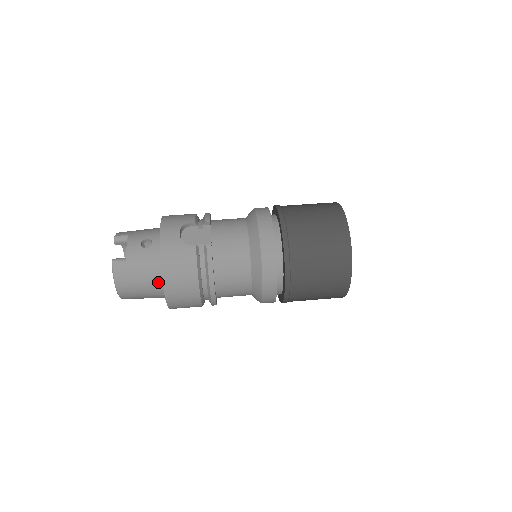
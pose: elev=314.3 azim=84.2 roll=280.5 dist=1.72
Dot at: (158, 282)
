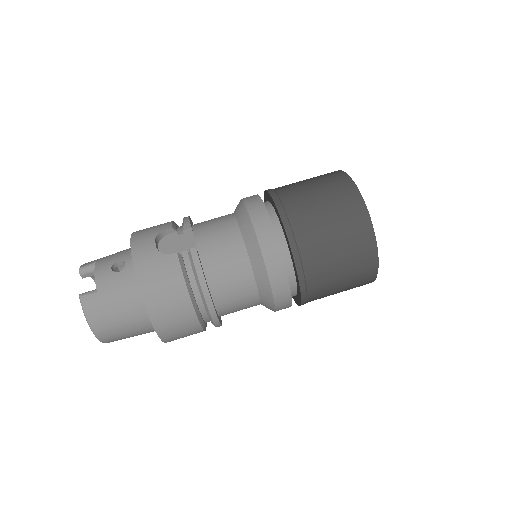
Dot at: (141, 310)
